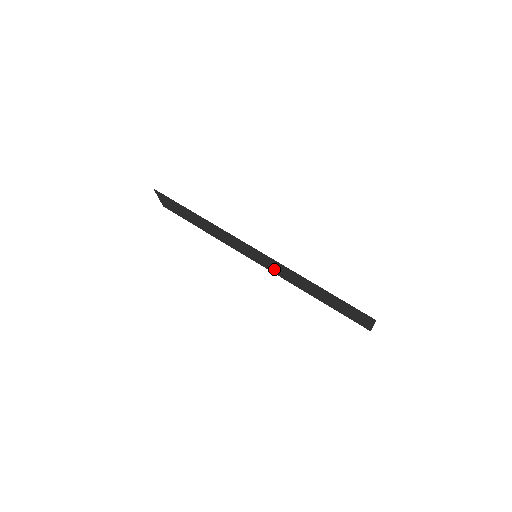
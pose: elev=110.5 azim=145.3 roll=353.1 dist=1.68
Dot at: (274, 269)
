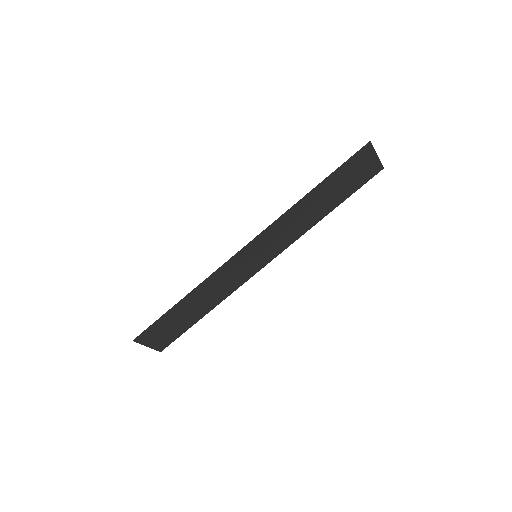
Dot at: (278, 244)
